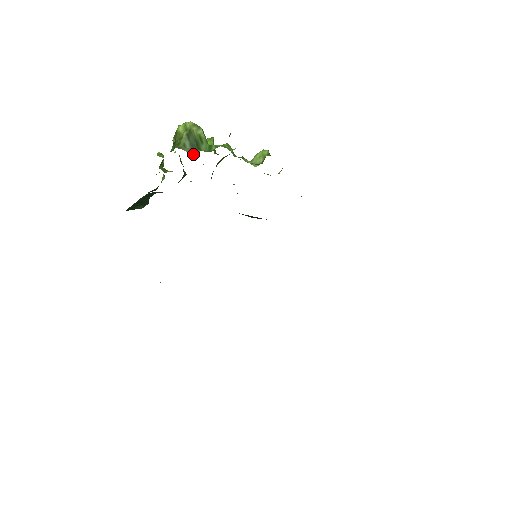
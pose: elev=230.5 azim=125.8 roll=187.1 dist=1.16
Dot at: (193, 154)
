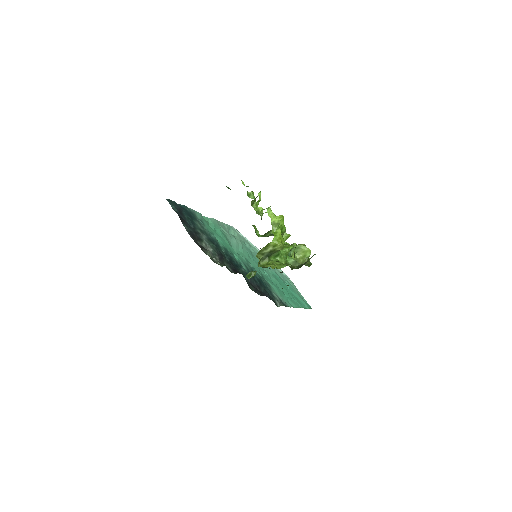
Dot at: (263, 259)
